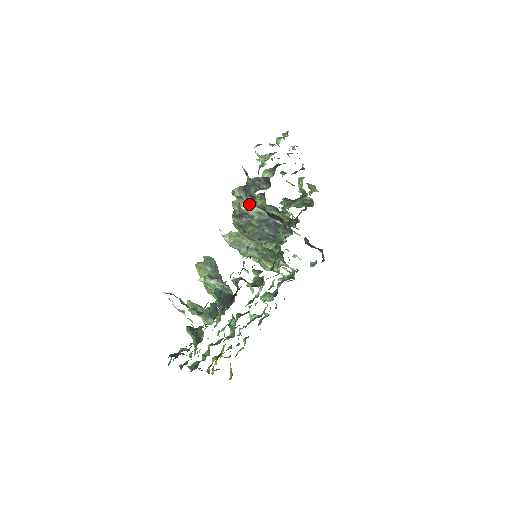
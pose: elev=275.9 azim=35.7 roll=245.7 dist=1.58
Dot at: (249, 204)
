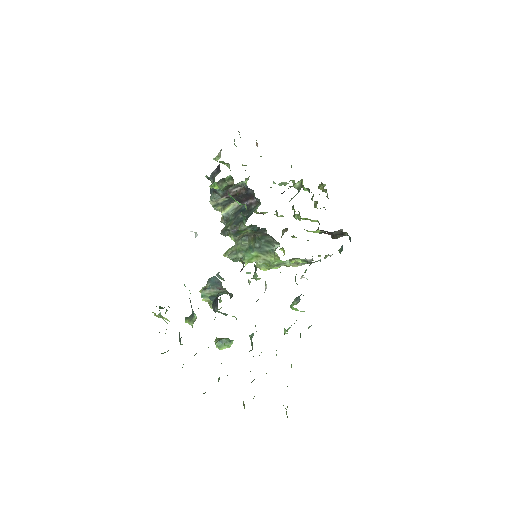
Dot at: (225, 206)
